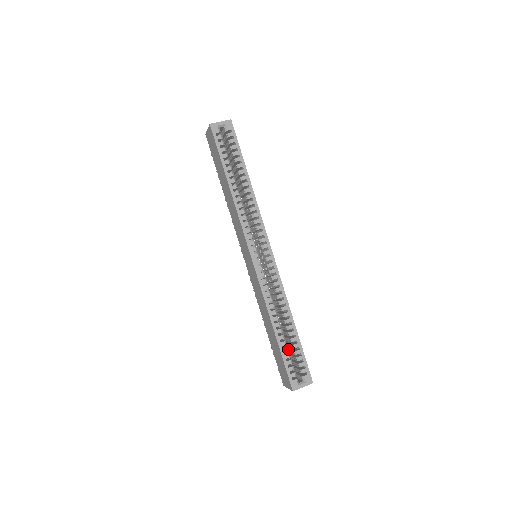
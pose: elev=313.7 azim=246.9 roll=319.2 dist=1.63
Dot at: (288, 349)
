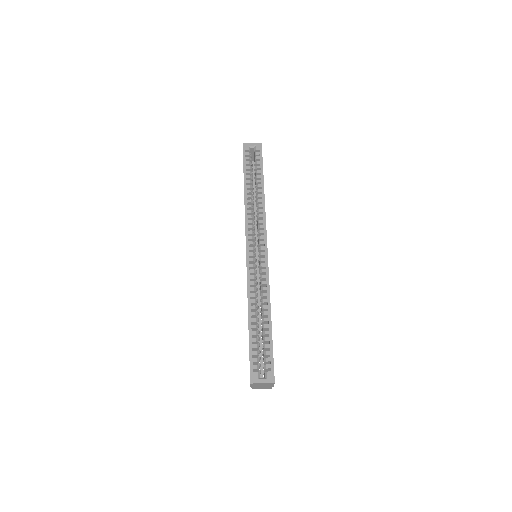
Dot at: occluded
